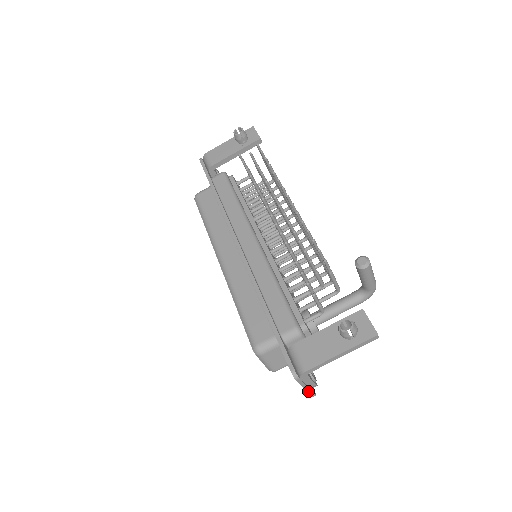
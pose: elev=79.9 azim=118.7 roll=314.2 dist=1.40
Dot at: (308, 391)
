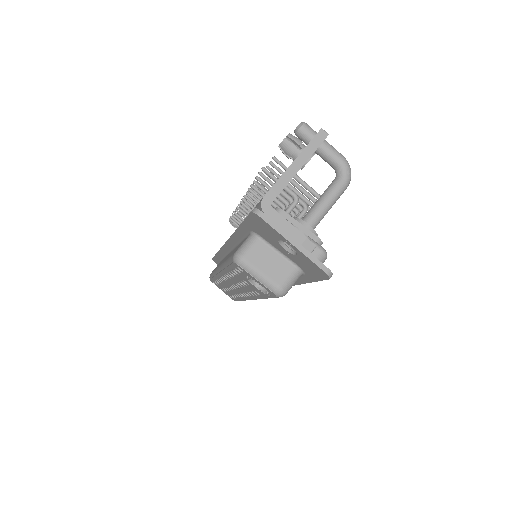
Dot at: (304, 253)
